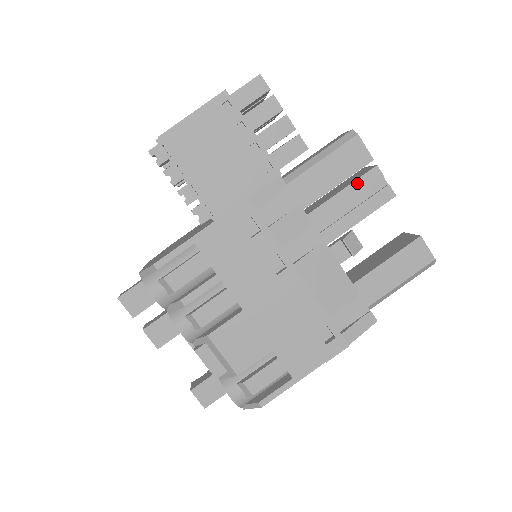
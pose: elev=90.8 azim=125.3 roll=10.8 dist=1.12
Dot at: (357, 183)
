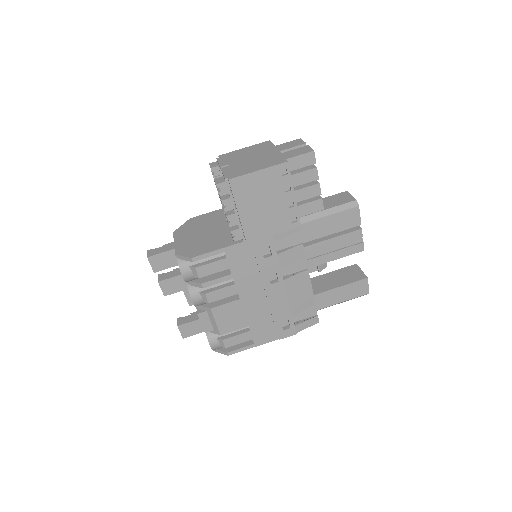
Dot at: (344, 236)
